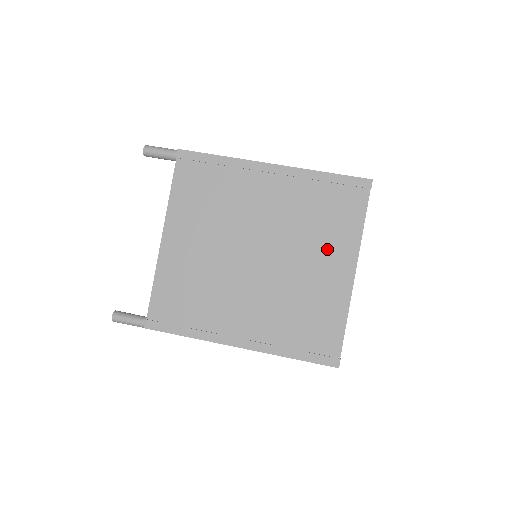
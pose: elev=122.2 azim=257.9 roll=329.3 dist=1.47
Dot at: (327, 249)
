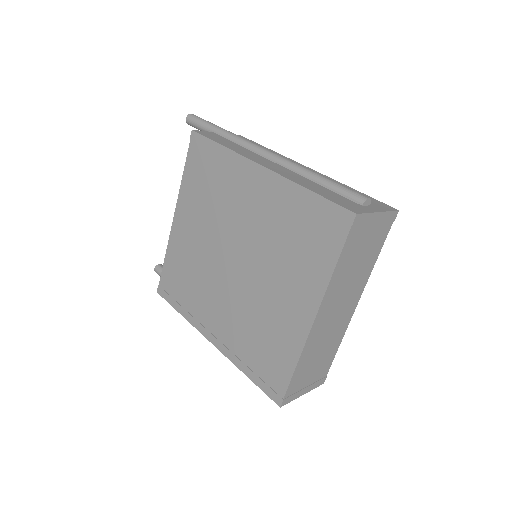
Dot at: (293, 281)
